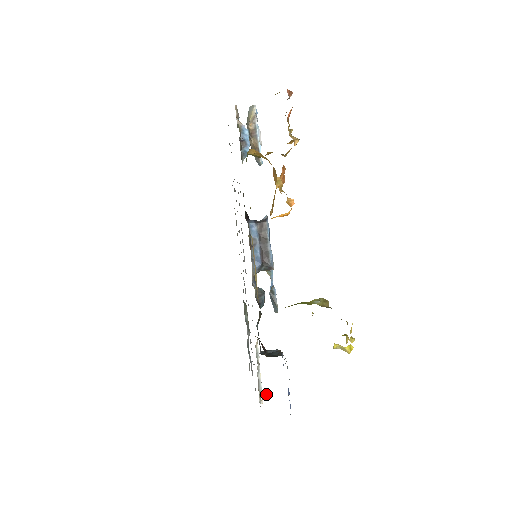
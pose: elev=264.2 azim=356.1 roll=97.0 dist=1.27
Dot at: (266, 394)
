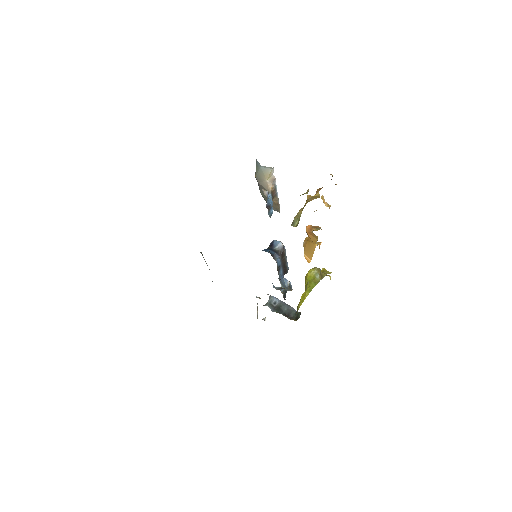
Dot at: (265, 318)
